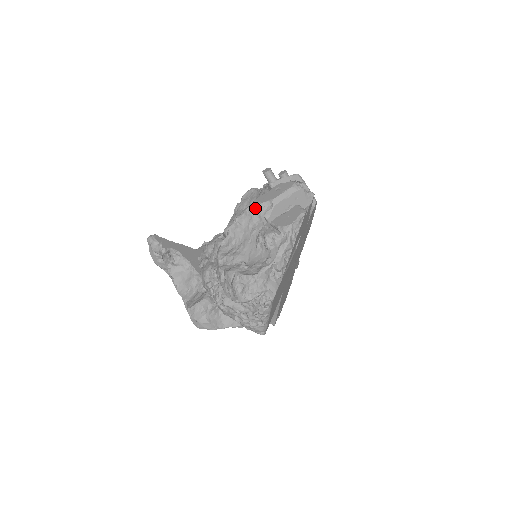
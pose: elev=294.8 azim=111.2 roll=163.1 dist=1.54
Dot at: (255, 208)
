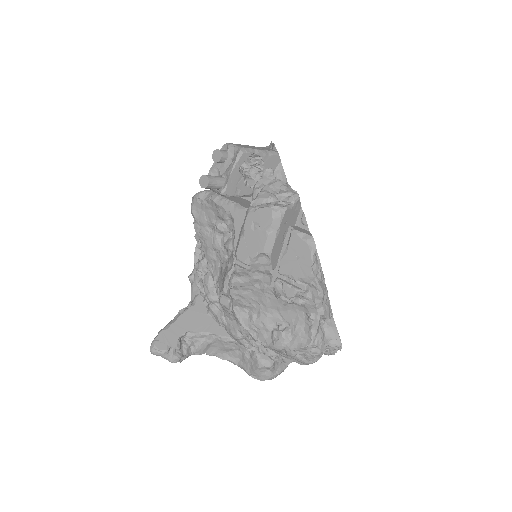
Dot at: (246, 266)
